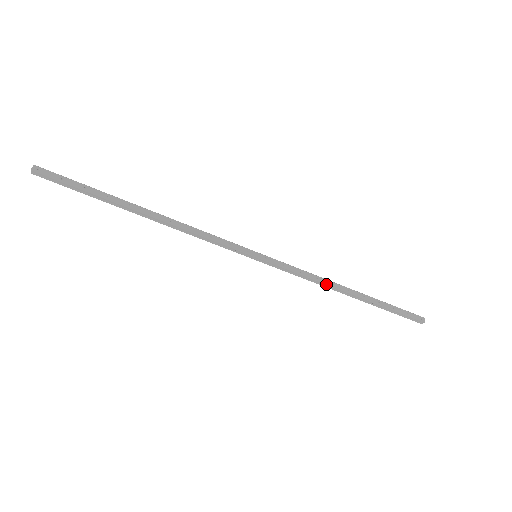
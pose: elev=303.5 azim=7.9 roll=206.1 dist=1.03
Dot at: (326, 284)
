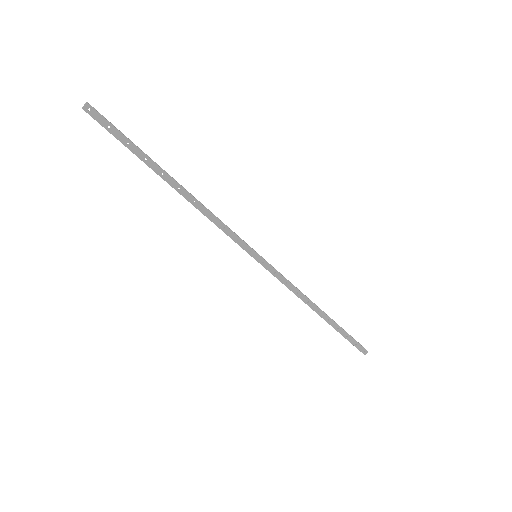
Dot at: (302, 300)
